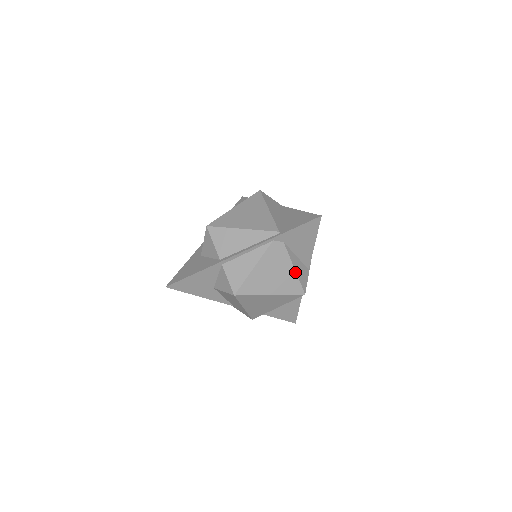
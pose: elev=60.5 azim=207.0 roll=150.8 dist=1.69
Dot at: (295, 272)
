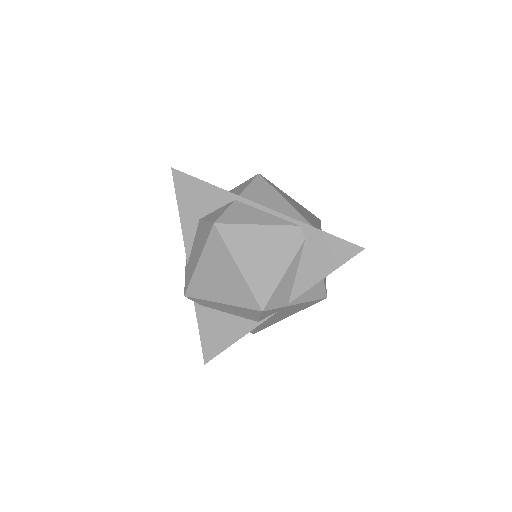
Dot at: (281, 278)
